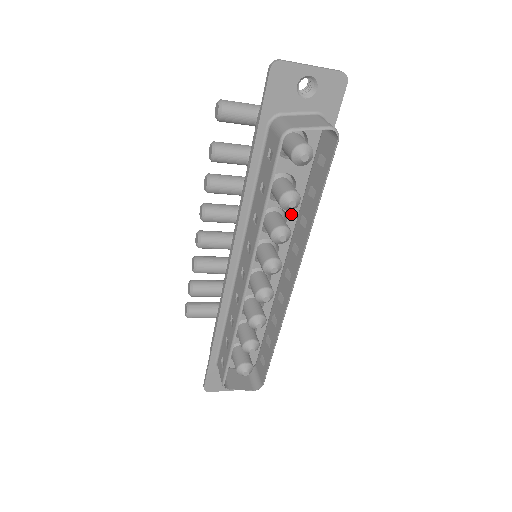
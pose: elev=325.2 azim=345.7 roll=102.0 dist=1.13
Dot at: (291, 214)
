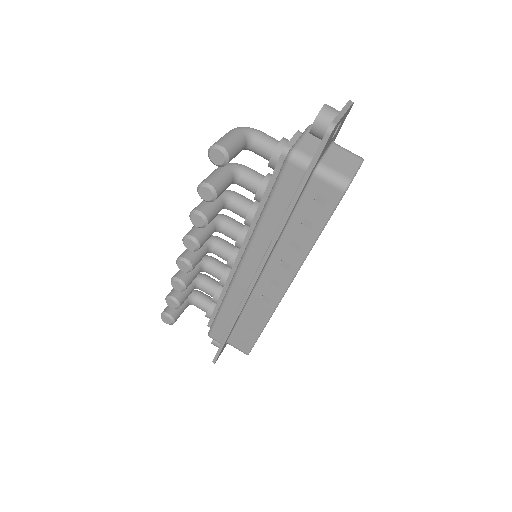
Dot at: occluded
